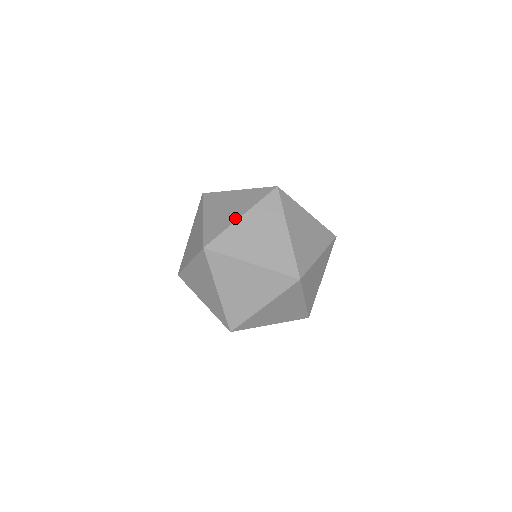
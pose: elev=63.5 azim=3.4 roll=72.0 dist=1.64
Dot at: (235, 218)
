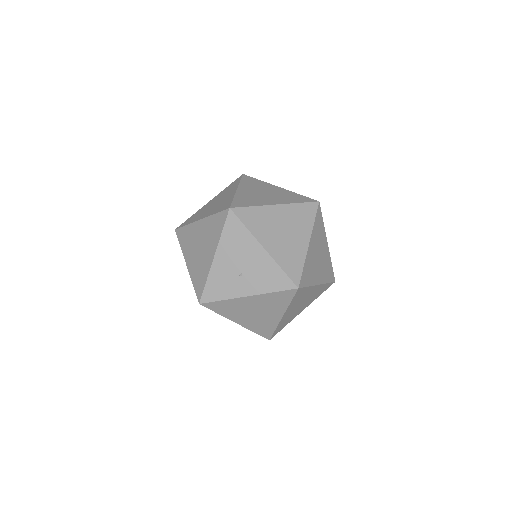
Dot at: (233, 193)
